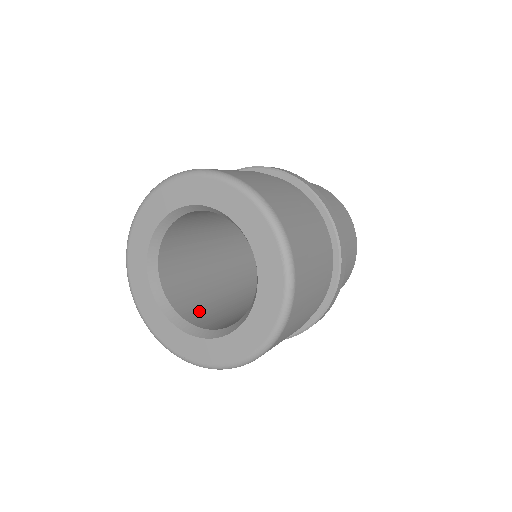
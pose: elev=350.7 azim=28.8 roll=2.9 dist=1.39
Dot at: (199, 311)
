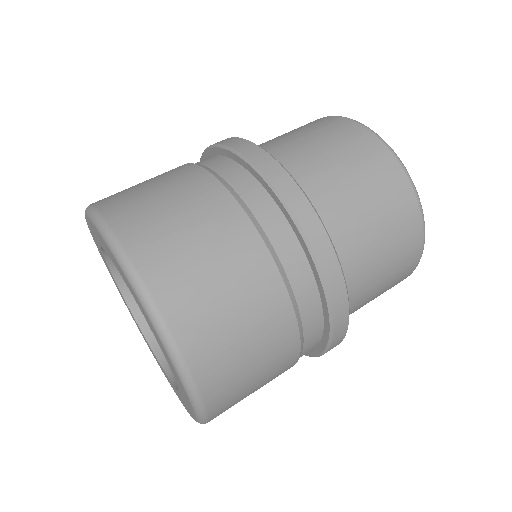
Dot at: occluded
